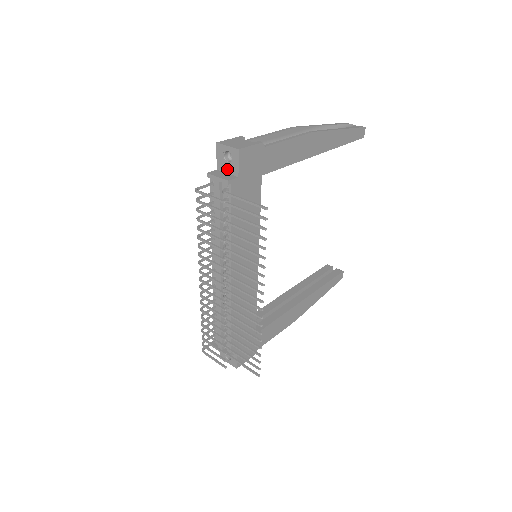
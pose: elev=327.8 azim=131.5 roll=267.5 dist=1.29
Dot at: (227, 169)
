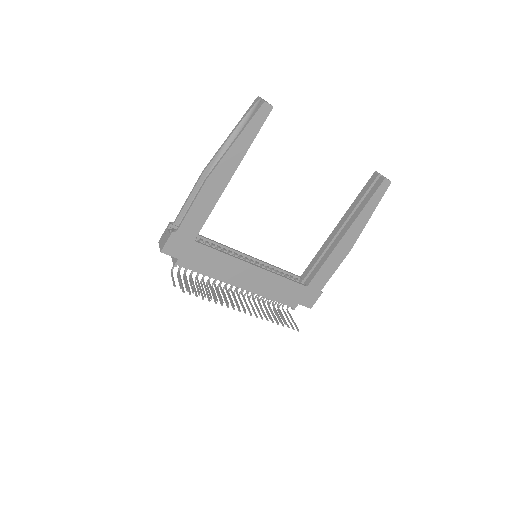
Dot at: occluded
